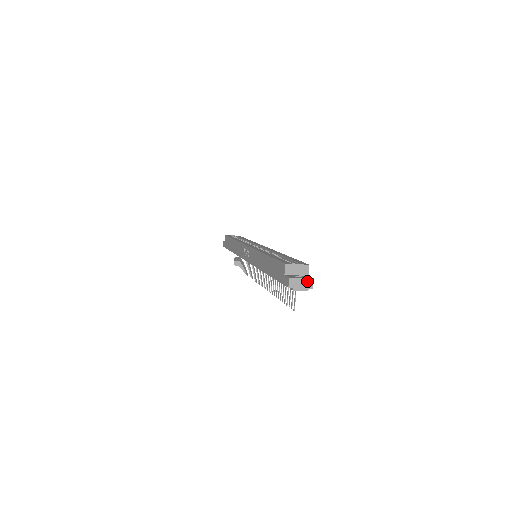
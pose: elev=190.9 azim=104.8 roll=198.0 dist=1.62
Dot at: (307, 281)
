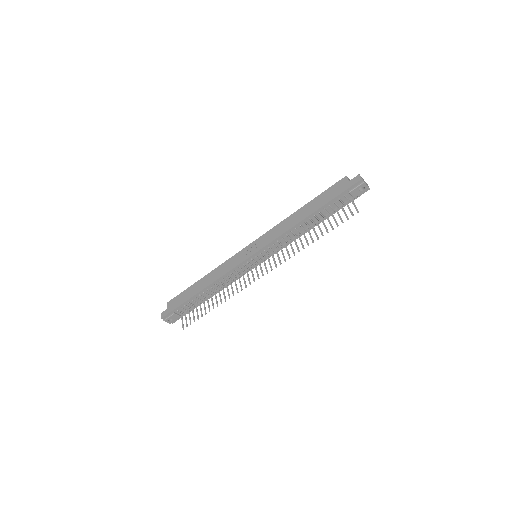
Dot at: (366, 183)
